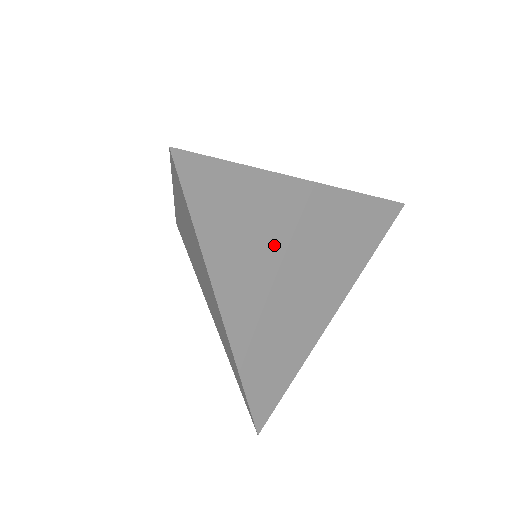
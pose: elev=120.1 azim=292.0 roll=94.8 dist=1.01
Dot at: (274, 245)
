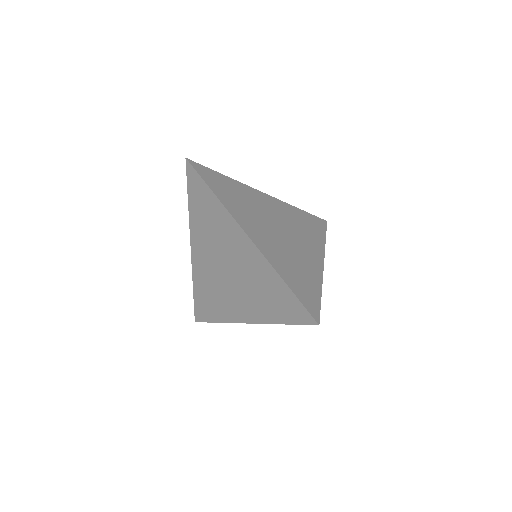
Dot at: (260, 213)
